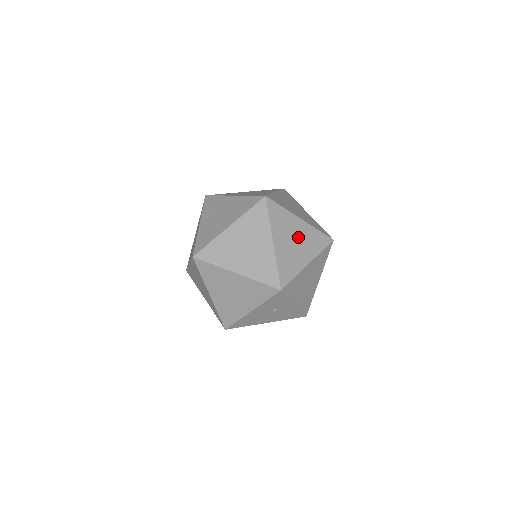
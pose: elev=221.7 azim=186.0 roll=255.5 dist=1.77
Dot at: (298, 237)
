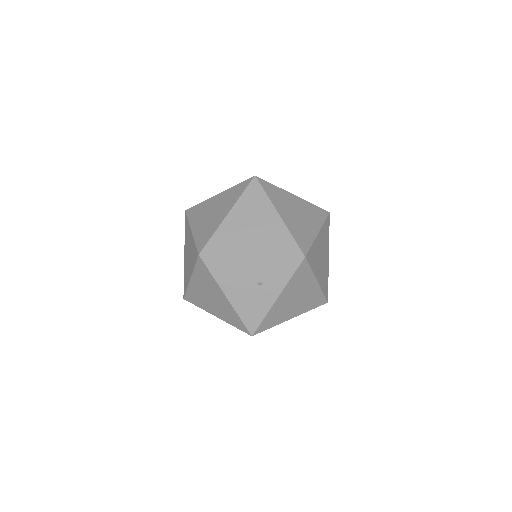
Dot at: (323, 260)
